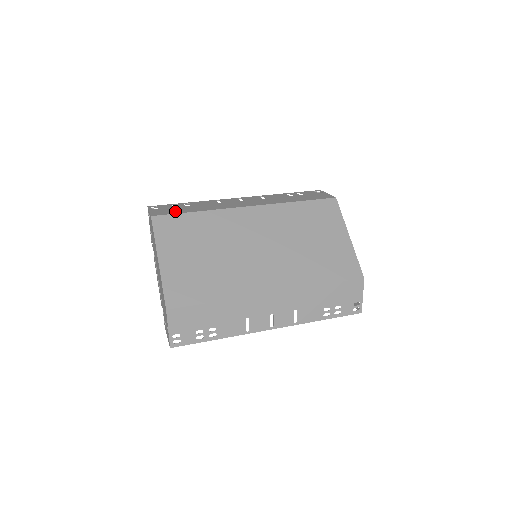
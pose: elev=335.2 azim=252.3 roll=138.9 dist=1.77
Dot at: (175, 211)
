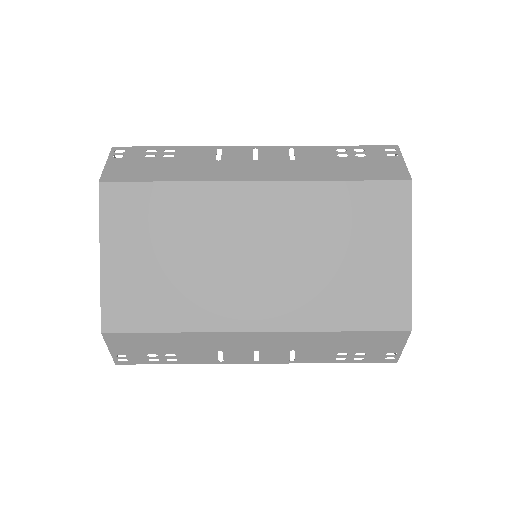
Dot at: (139, 173)
